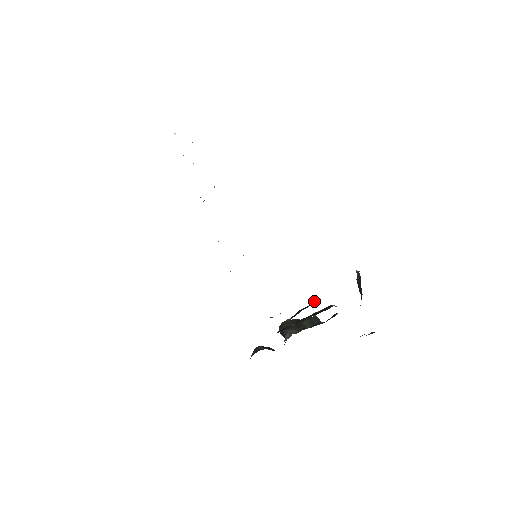
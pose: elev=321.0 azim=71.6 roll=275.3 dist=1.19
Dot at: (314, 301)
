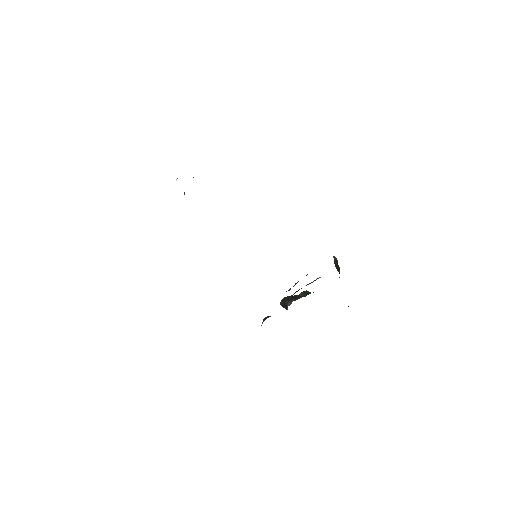
Dot at: occluded
